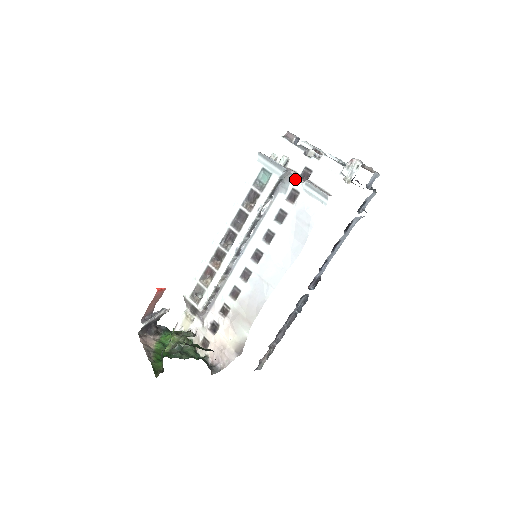
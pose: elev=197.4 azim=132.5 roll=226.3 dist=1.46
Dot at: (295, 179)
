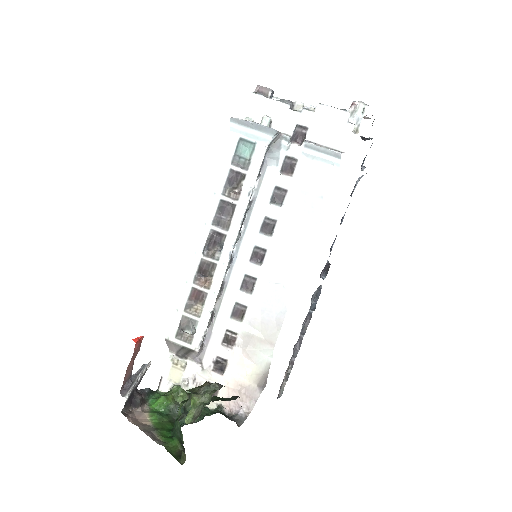
Dot at: (287, 143)
